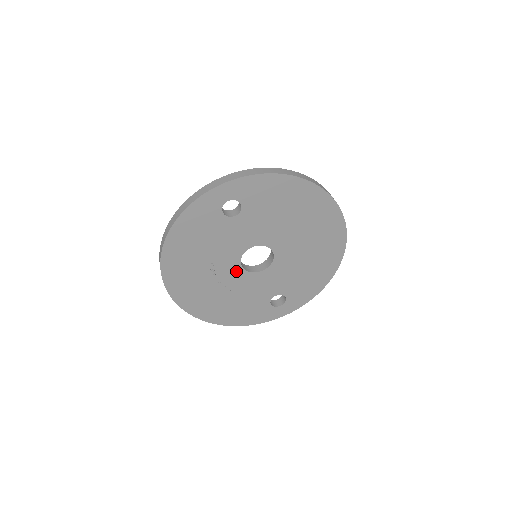
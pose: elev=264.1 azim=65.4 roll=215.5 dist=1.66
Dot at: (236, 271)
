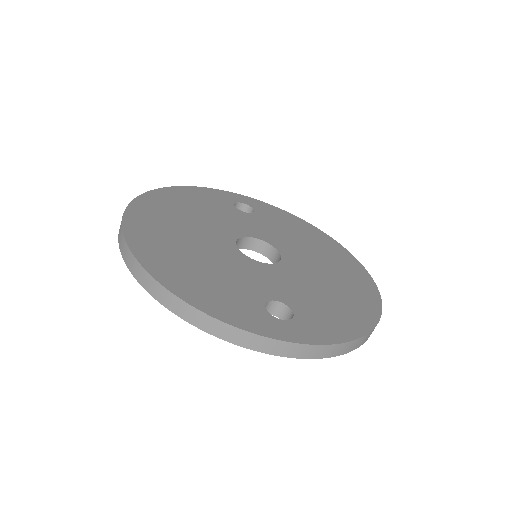
Dot at: occluded
